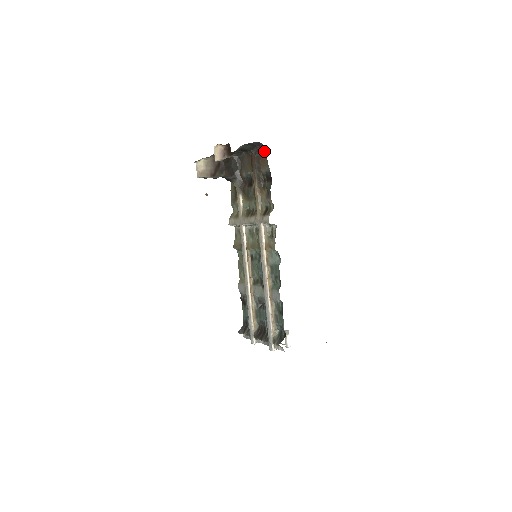
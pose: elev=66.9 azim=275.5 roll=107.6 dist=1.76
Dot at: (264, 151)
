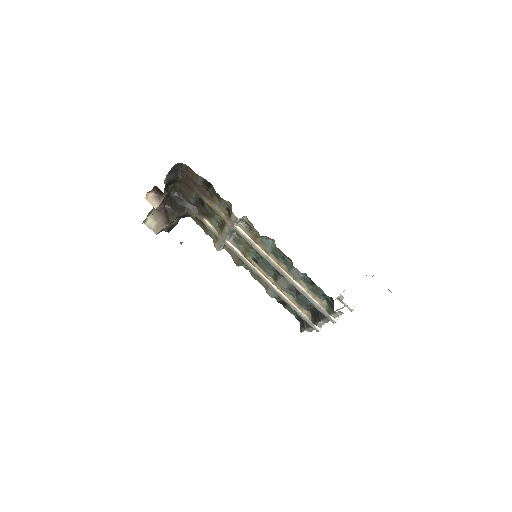
Dot at: (186, 167)
